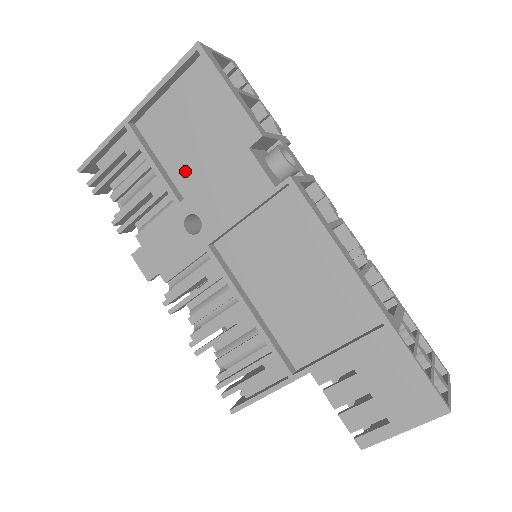
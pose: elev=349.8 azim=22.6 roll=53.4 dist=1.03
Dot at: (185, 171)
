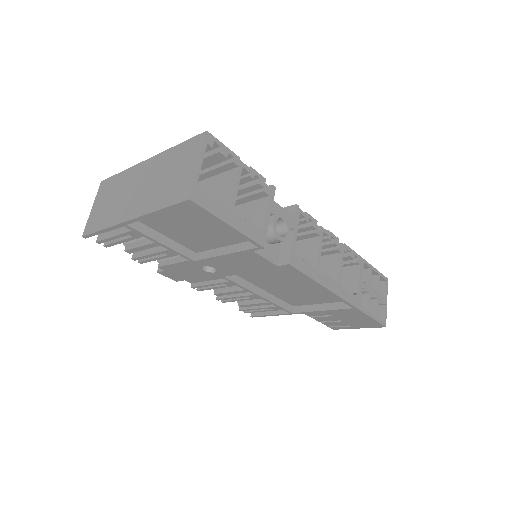
Dot at: (192, 242)
